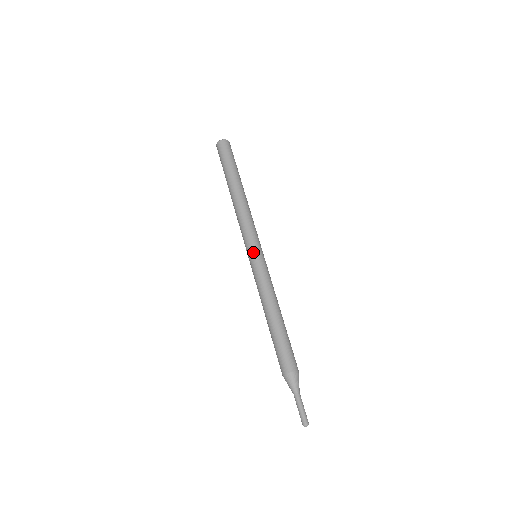
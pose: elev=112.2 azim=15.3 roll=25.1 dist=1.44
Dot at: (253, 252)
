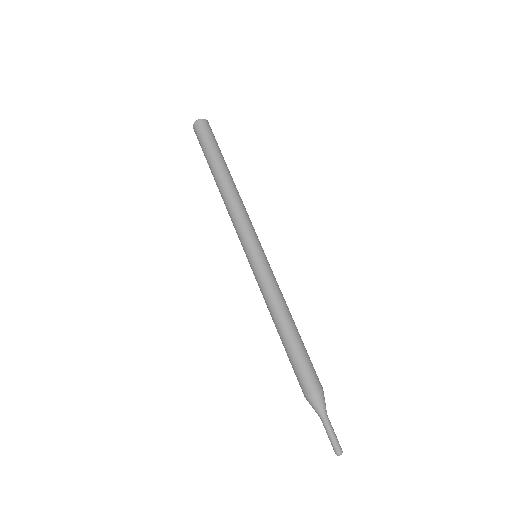
Dot at: (247, 256)
